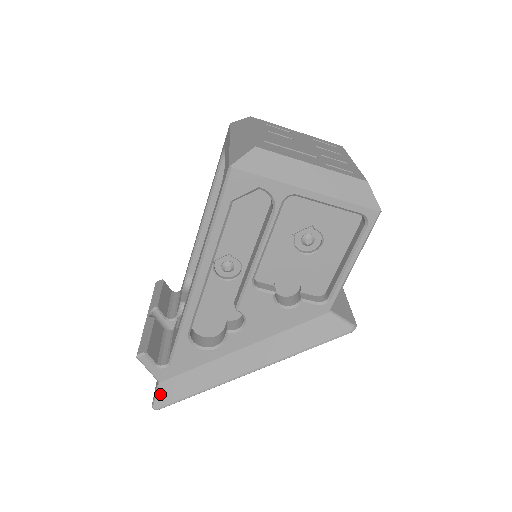
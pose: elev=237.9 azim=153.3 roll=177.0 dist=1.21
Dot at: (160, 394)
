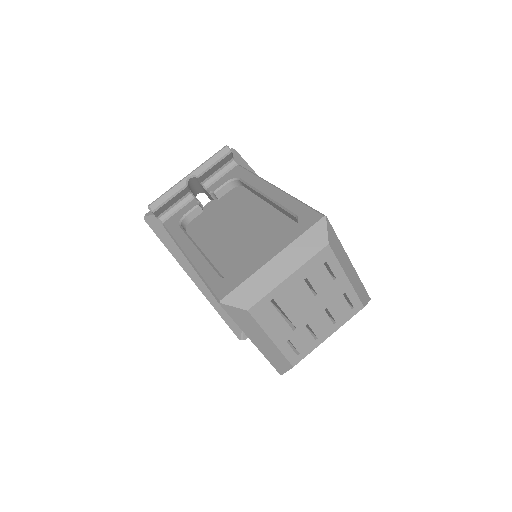
Dot at: (152, 220)
